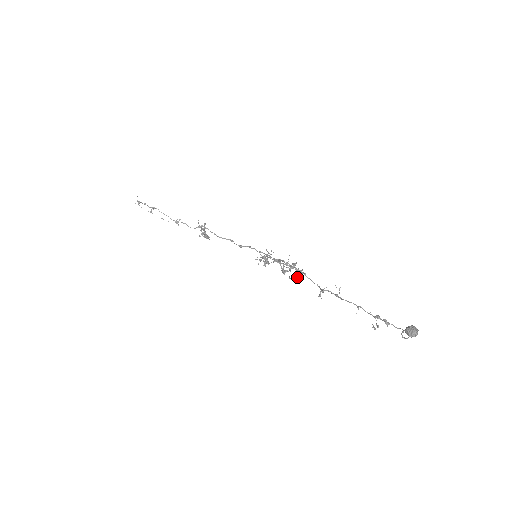
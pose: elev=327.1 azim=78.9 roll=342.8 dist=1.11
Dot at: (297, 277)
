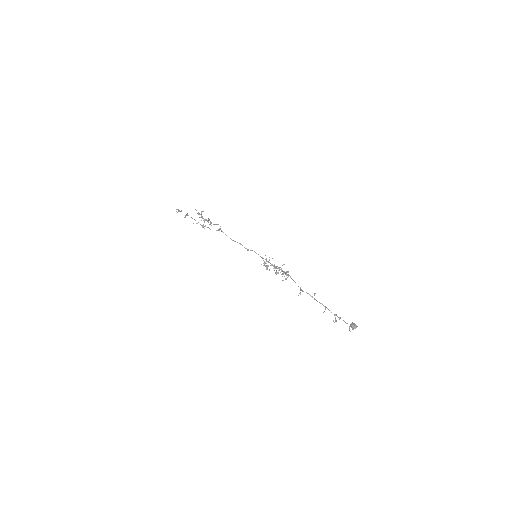
Dot at: (286, 279)
